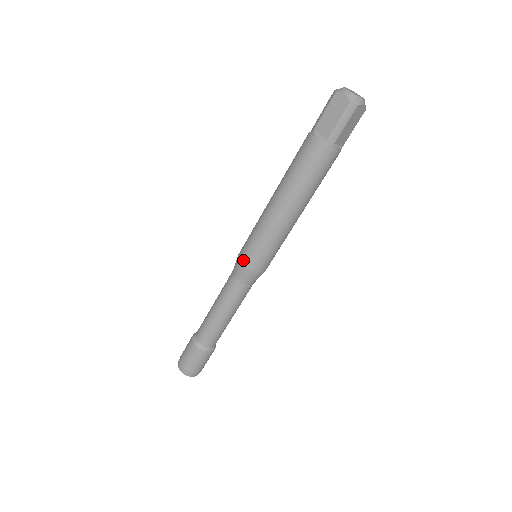
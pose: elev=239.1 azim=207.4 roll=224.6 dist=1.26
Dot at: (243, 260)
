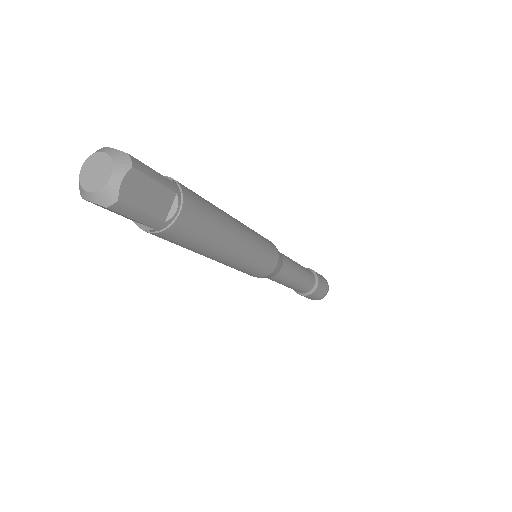
Dot at: occluded
